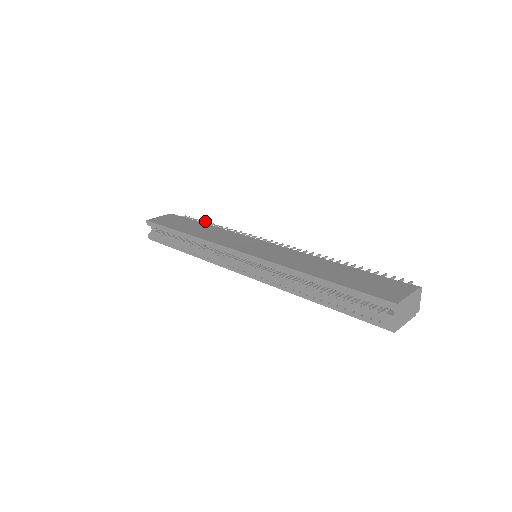
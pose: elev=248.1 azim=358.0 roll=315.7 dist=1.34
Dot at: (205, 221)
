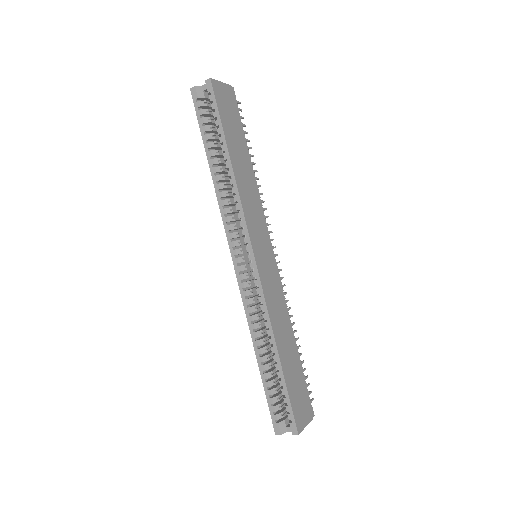
Dot at: occluded
